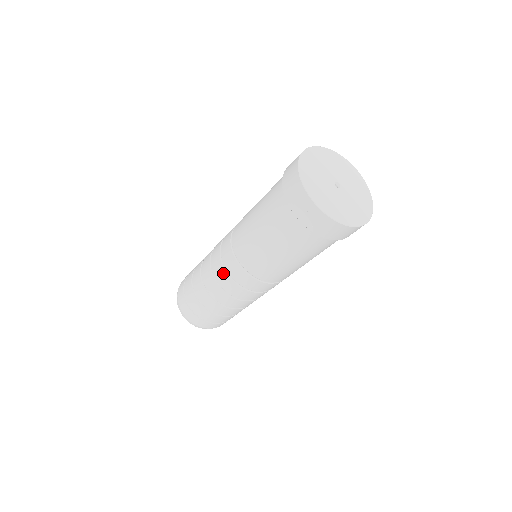
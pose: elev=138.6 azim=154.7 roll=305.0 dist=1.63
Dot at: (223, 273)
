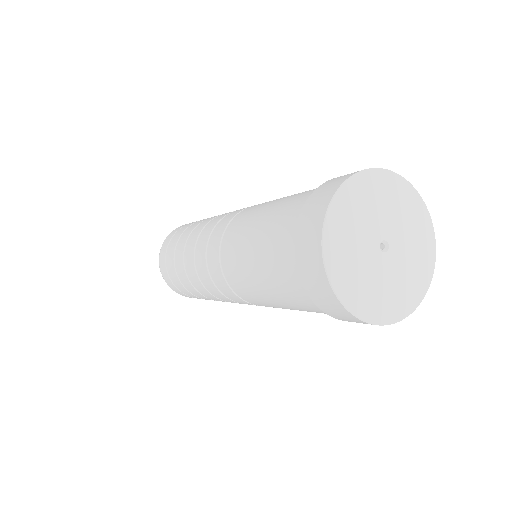
Dot at: occluded
